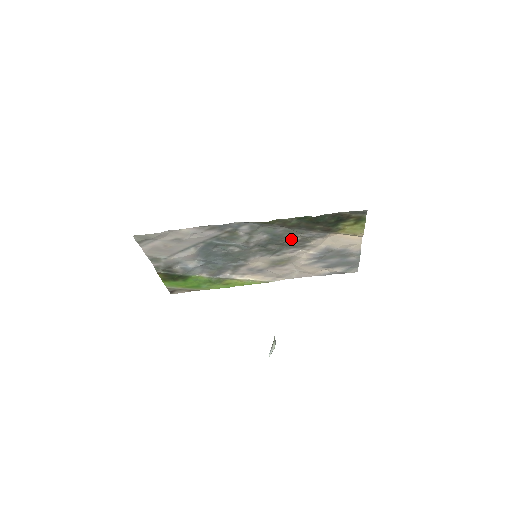
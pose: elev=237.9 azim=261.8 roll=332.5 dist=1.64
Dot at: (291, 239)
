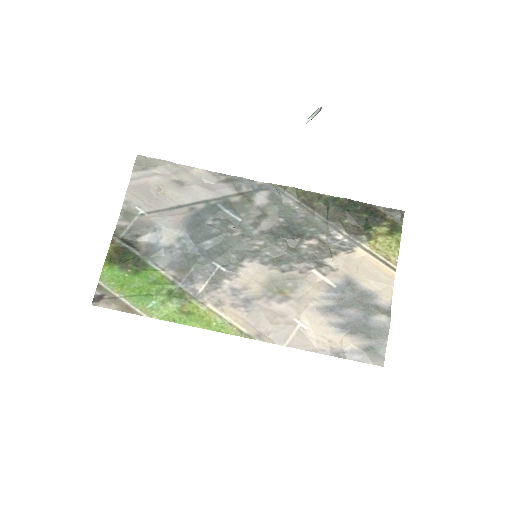
Dot at: (309, 240)
